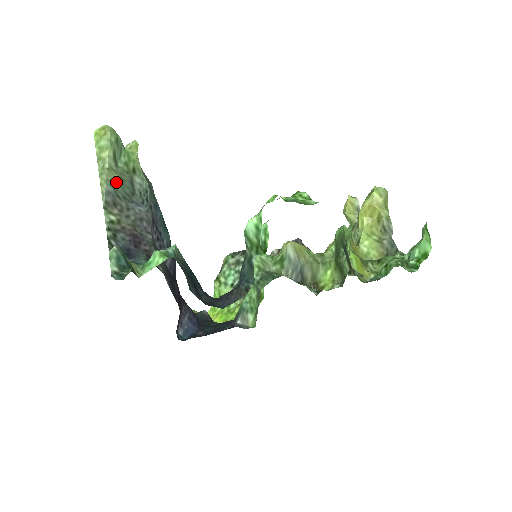
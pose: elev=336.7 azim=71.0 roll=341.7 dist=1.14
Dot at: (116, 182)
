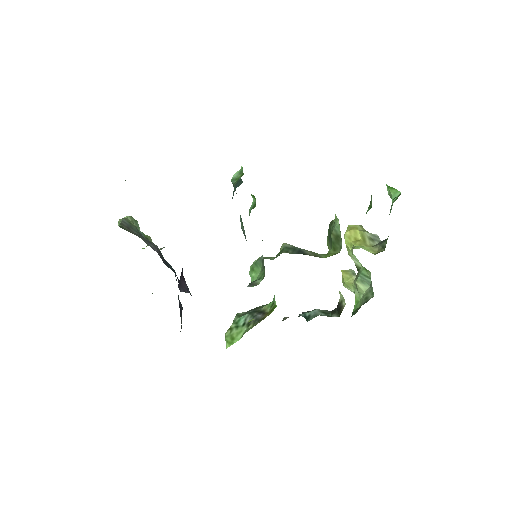
Dot at: (131, 224)
